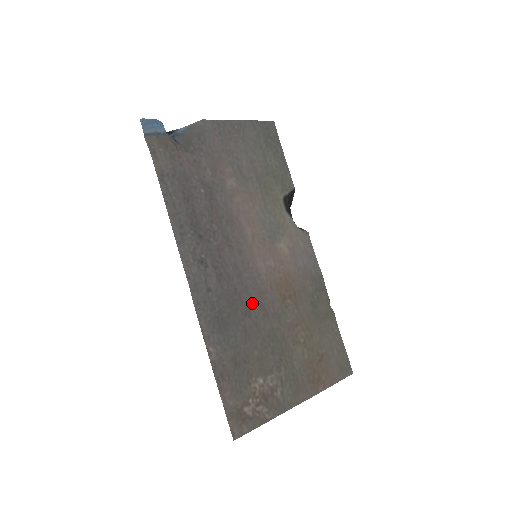
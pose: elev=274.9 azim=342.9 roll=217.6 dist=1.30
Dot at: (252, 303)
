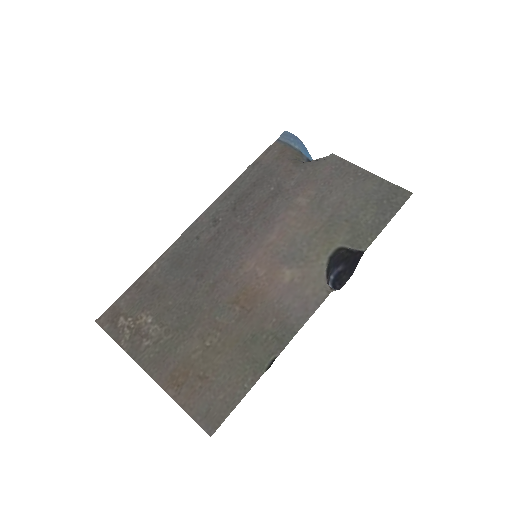
Dot at: (211, 275)
